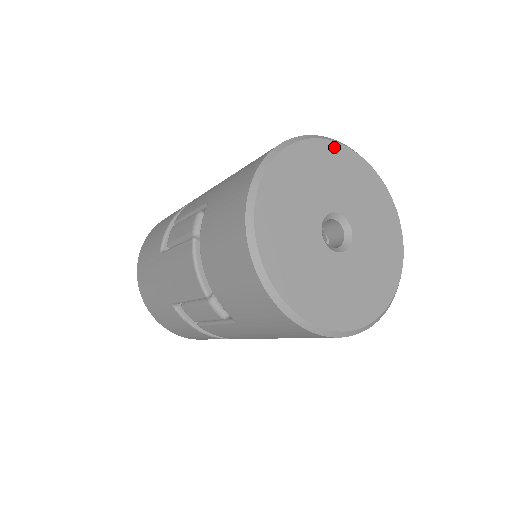
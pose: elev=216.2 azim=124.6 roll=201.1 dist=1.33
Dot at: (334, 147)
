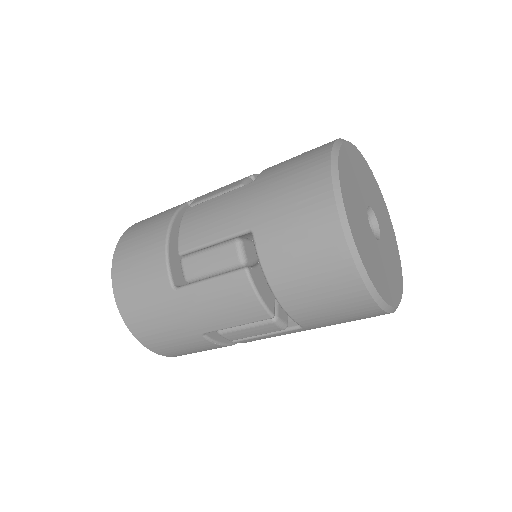
Dot at: (348, 147)
